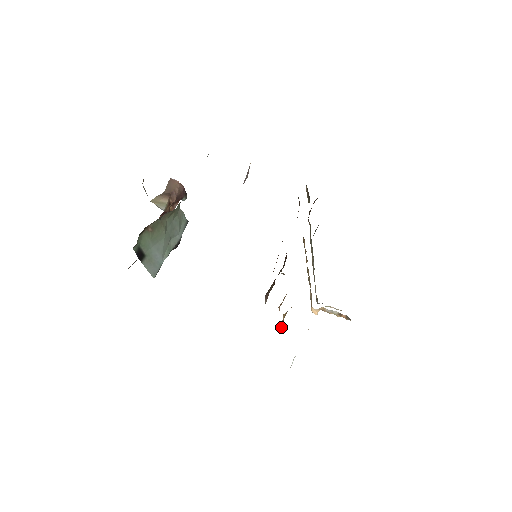
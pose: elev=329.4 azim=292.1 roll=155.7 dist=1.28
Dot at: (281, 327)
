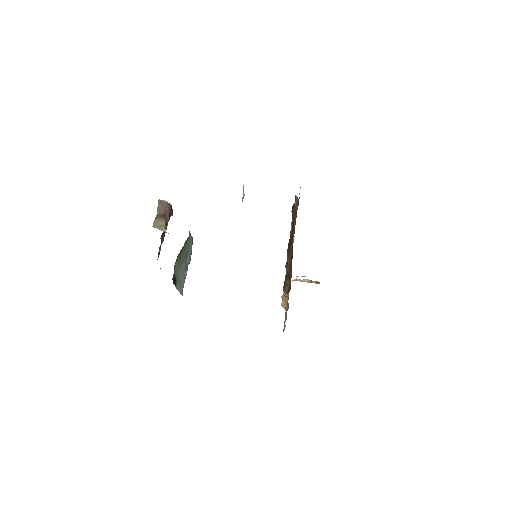
Dot at: (286, 307)
